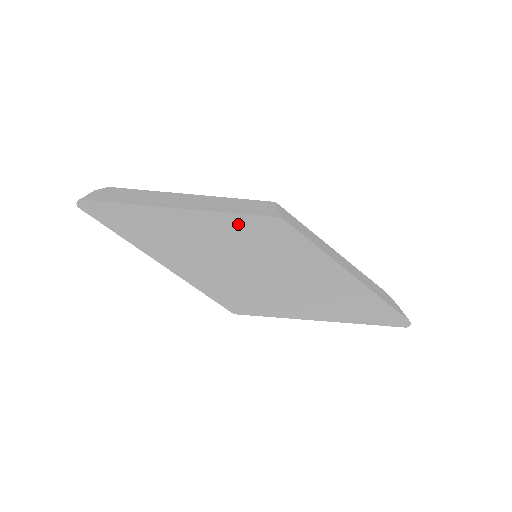
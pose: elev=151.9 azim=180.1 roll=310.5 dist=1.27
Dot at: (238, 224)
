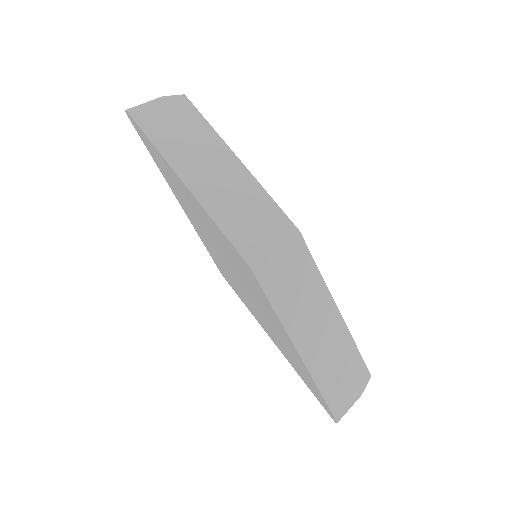
Dot at: (221, 235)
